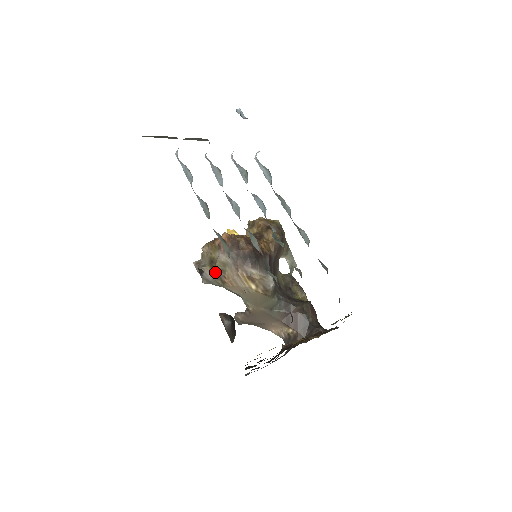
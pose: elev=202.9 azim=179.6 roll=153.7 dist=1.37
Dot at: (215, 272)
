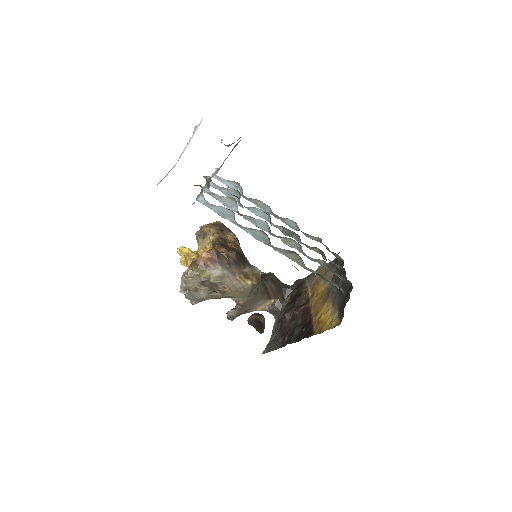
Dot at: (210, 288)
